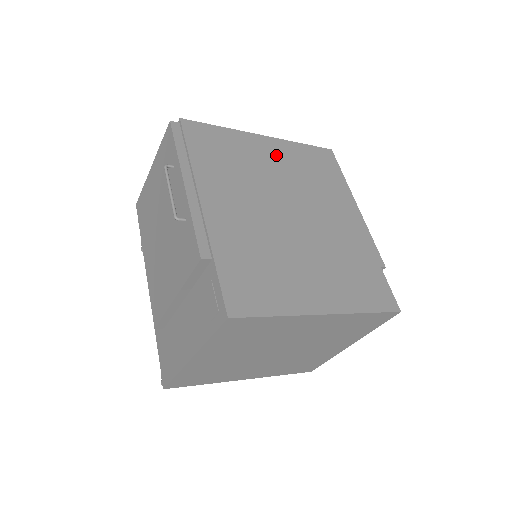
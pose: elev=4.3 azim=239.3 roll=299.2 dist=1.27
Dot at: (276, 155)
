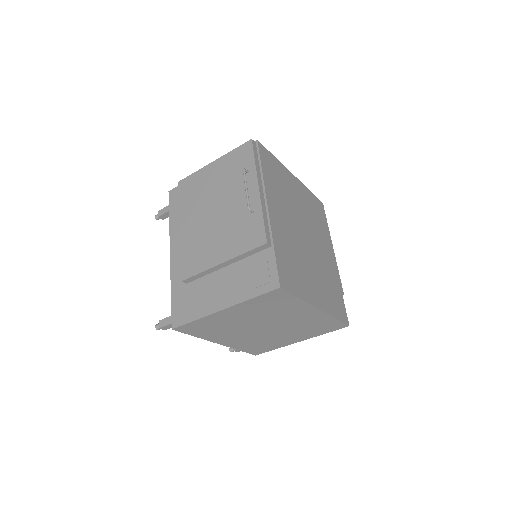
Dot at: (299, 192)
